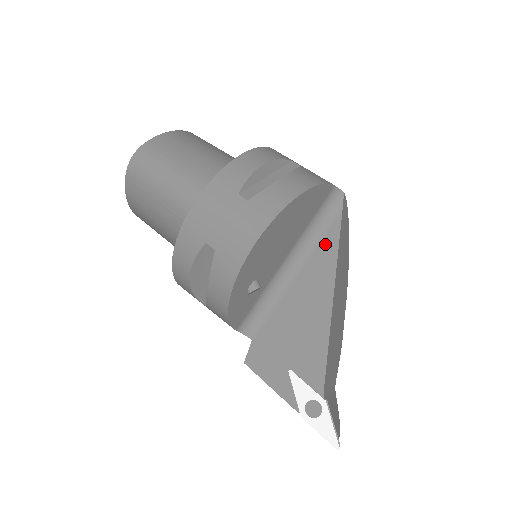
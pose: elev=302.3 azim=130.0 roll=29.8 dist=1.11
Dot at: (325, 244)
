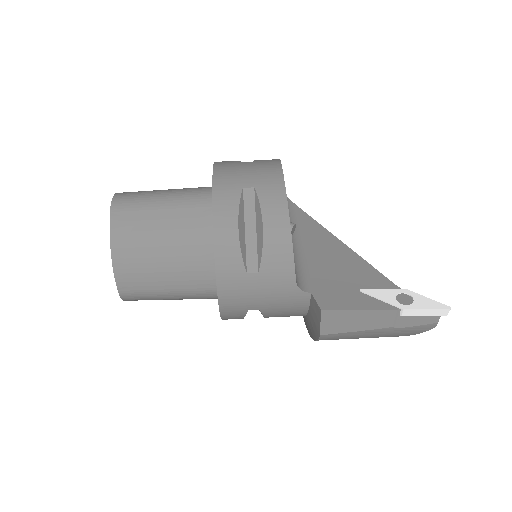
Dot at: (302, 220)
